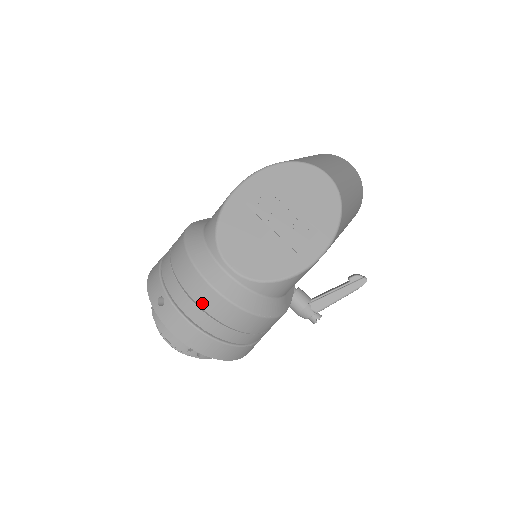
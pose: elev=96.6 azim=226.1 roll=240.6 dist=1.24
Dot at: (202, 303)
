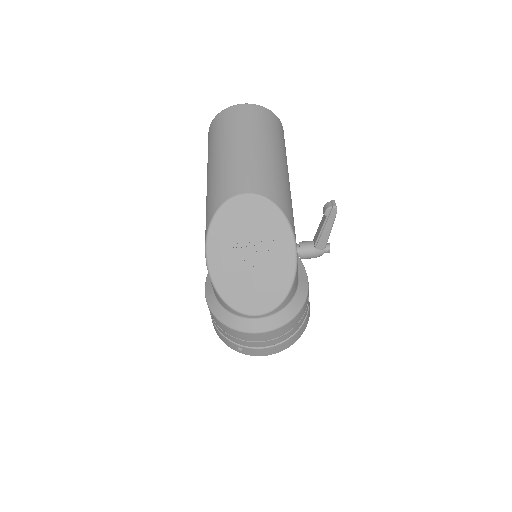
Dot at: (262, 340)
